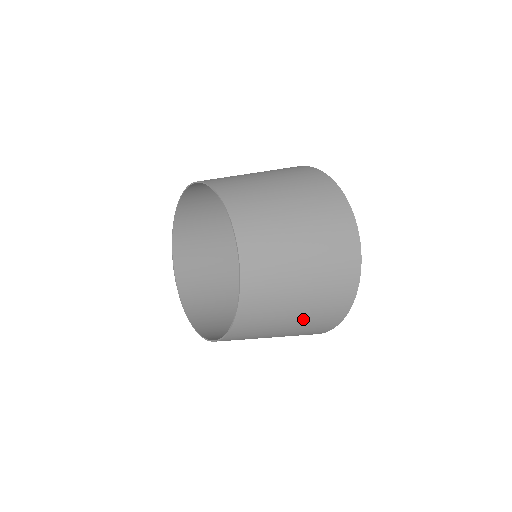
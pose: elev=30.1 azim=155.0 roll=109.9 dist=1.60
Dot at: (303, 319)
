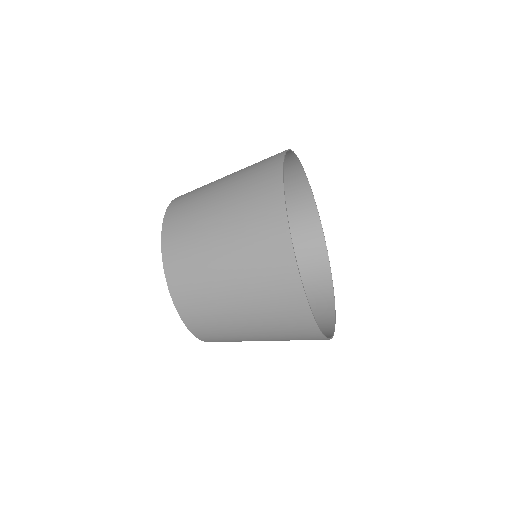
Dot at: (255, 315)
